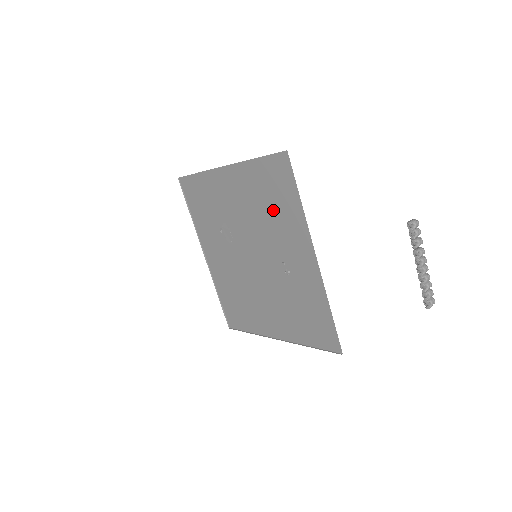
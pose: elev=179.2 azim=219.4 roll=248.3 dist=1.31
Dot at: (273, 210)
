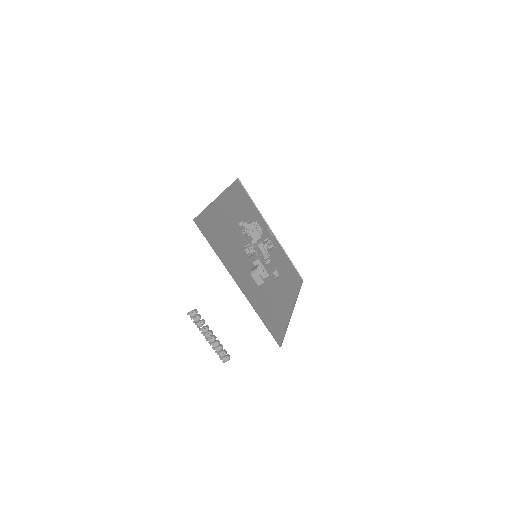
Dot at: (227, 241)
